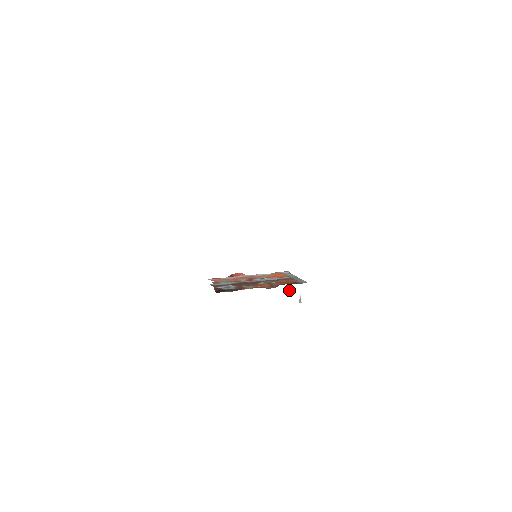
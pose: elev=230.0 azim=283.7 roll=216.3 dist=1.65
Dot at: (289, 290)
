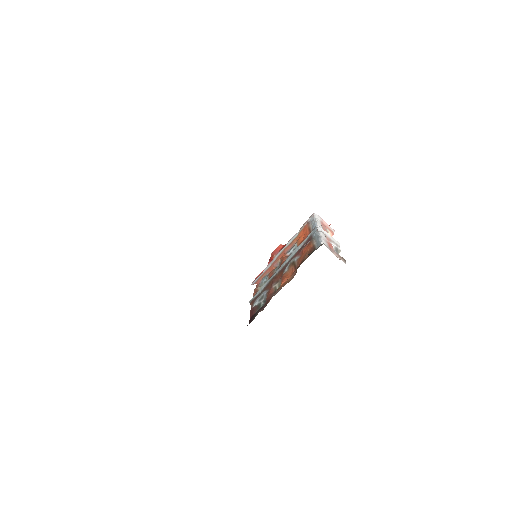
Dot at: occluded
